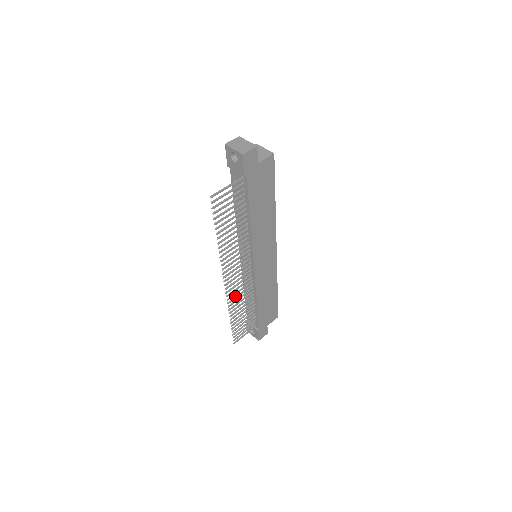
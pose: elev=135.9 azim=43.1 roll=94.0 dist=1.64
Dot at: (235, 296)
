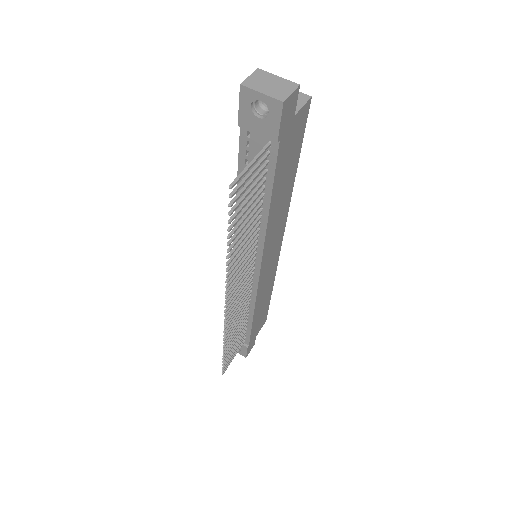
Dot at: occluded
